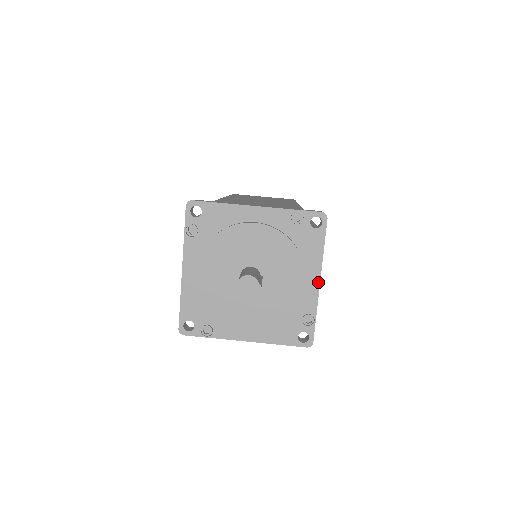
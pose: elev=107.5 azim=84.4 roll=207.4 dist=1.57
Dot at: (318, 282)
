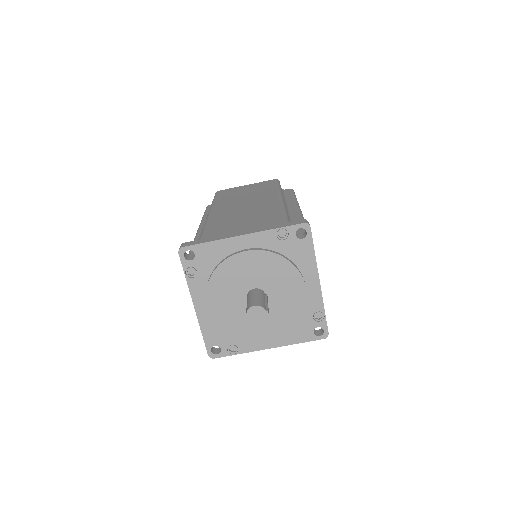
Dot at: (318, 283)
